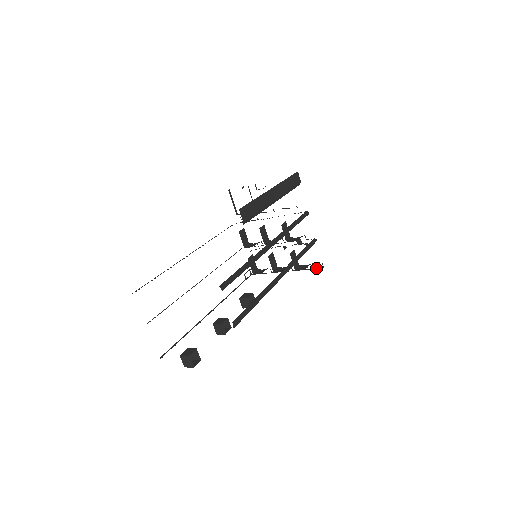
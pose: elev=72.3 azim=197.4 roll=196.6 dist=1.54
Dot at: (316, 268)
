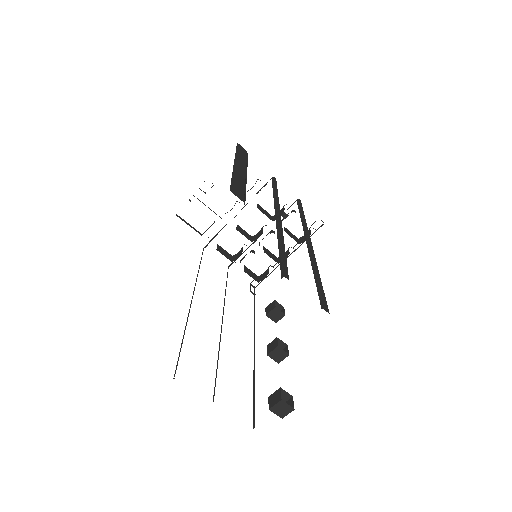
Dot at: (317, 229)
